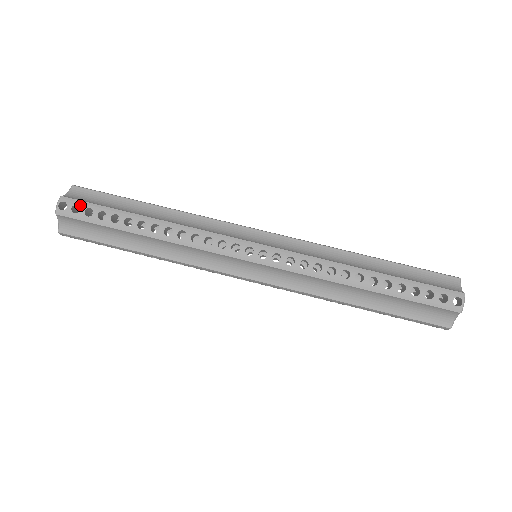
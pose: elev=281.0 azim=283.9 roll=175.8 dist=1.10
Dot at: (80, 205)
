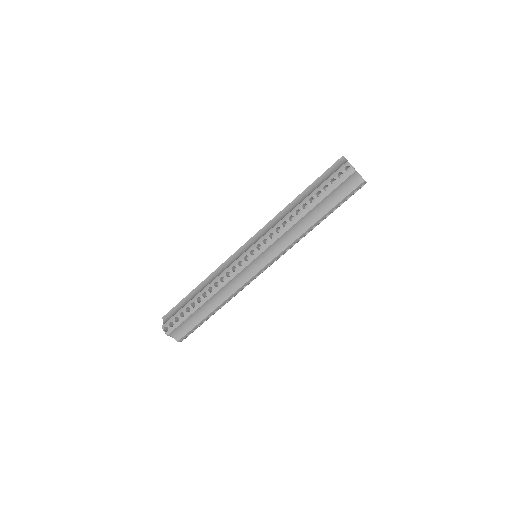
Dot at: (171, 321)
